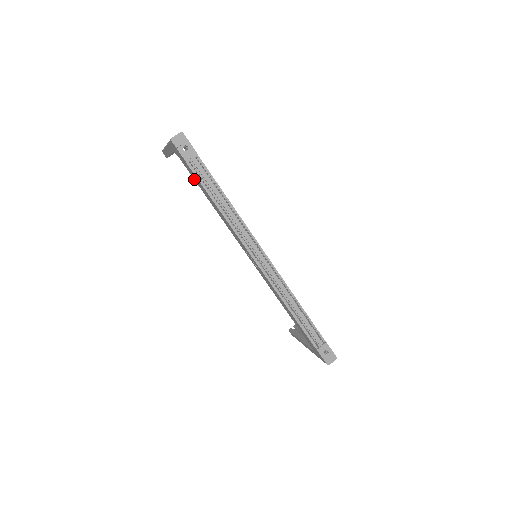
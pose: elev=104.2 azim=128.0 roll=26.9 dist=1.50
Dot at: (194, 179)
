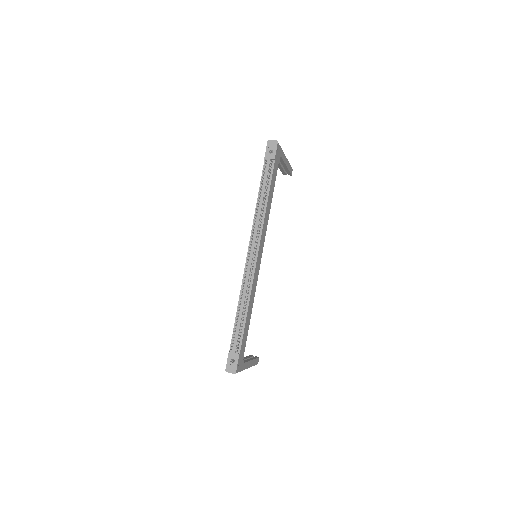
Dot at: occluded
